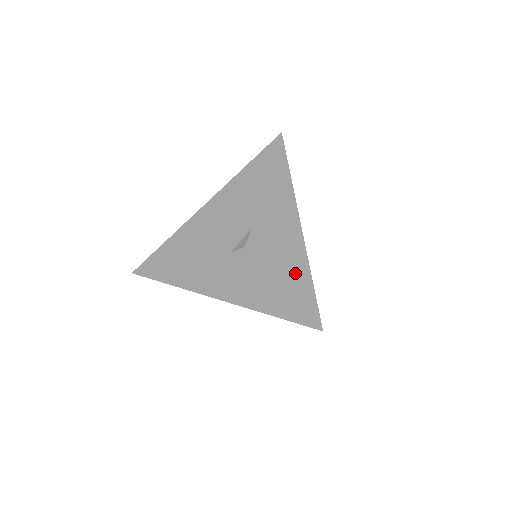
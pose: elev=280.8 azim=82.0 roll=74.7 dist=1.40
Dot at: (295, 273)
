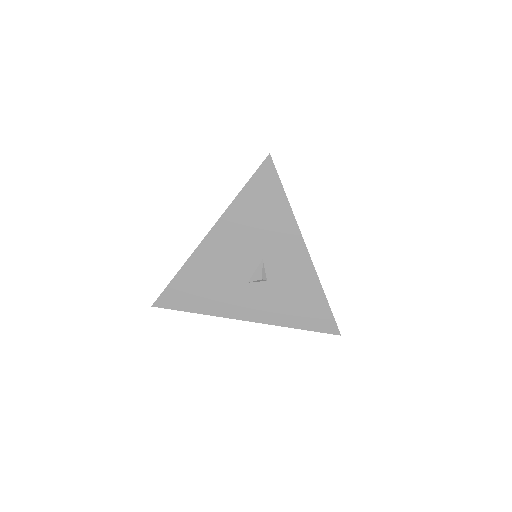
Dot at: (312, 296)
